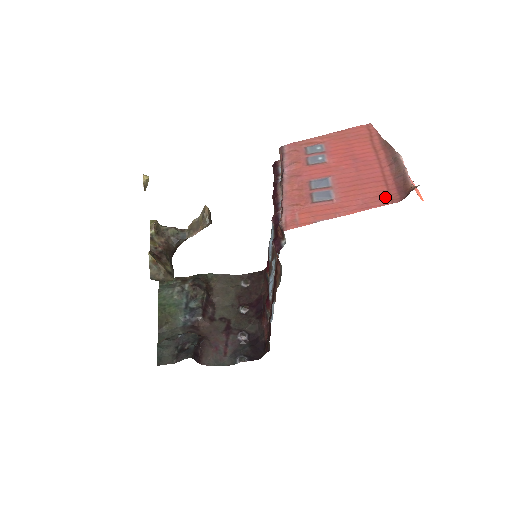
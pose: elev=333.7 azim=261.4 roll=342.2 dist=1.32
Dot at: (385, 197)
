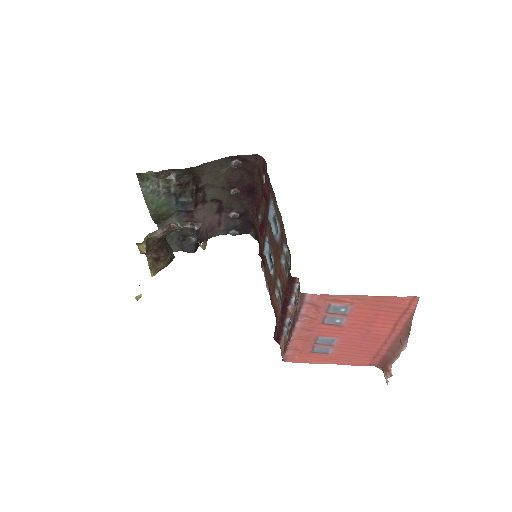
Dot at: (368, 362)
